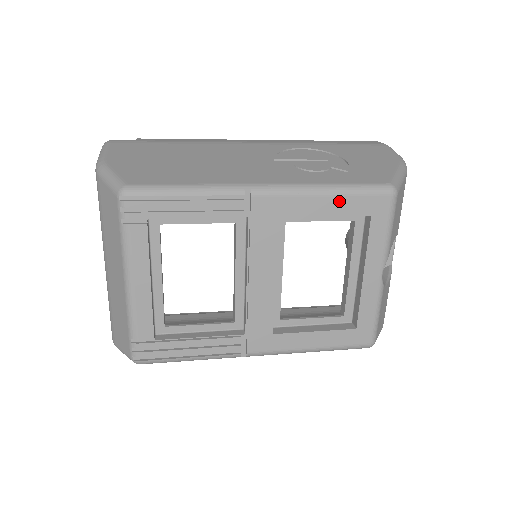
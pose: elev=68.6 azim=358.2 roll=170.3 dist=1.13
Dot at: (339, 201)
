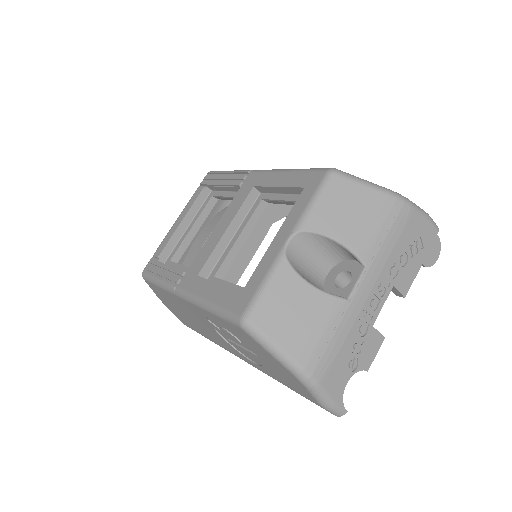
Dot at: (290, 176)
